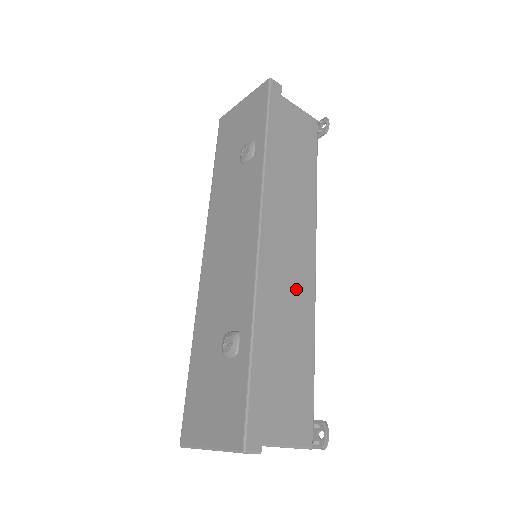
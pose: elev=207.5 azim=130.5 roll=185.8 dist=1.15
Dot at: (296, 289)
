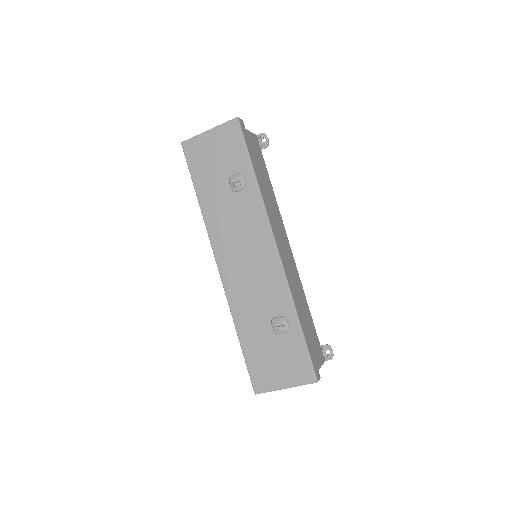
Dot at: (293, 273)
